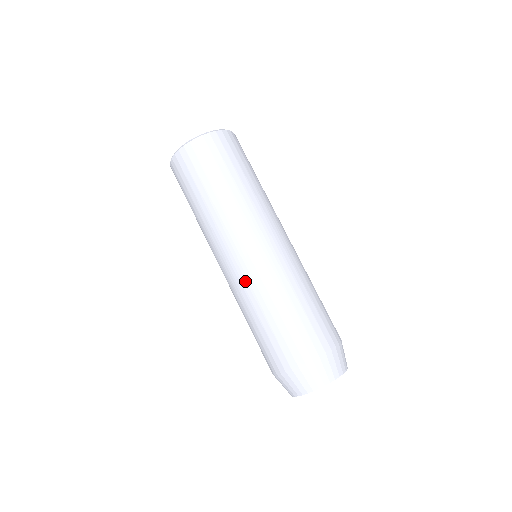
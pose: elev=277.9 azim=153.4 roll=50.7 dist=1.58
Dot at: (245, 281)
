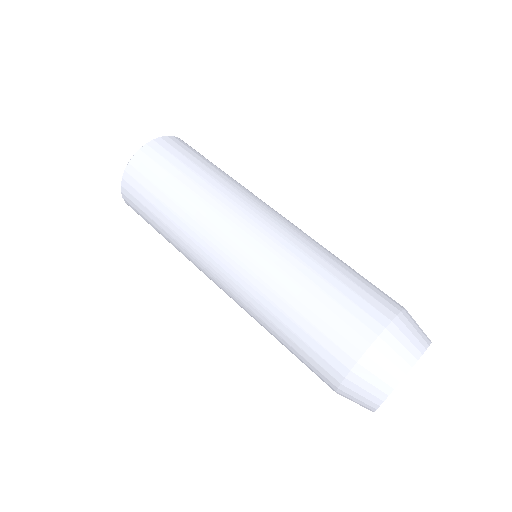
Dot at: (262, 259)
